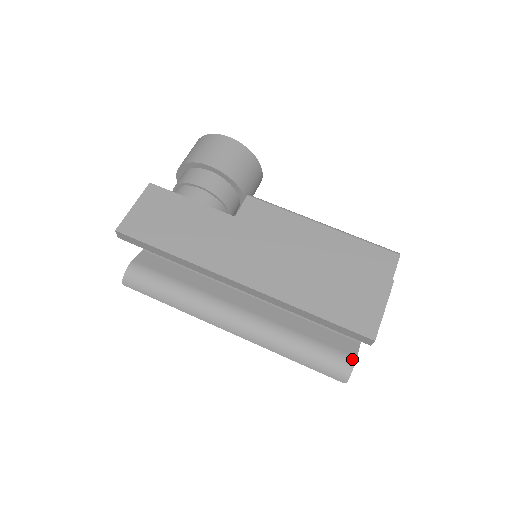
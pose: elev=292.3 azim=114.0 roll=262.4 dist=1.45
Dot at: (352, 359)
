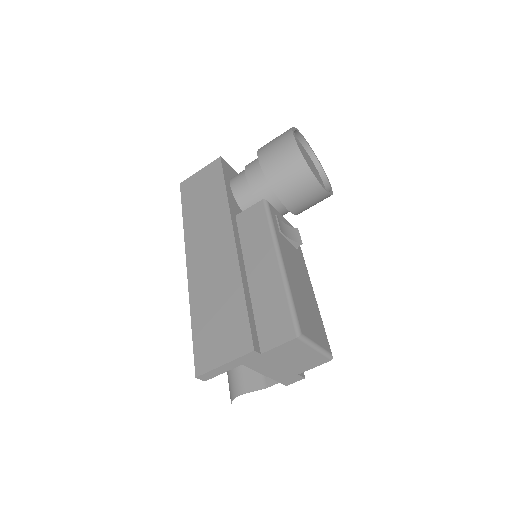
Dot at: (241, 390)
